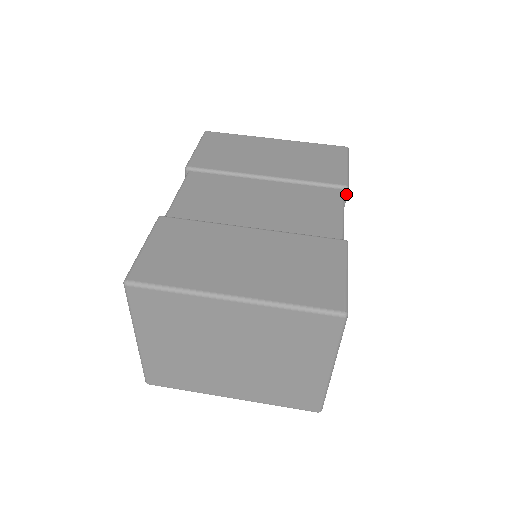
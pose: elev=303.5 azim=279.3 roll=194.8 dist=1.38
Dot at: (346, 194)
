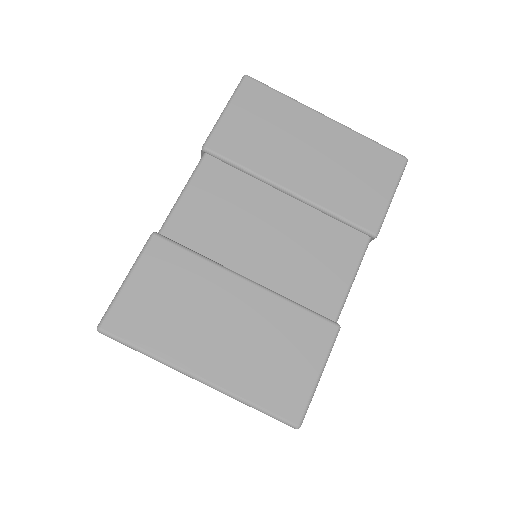
Dot at: occluded
